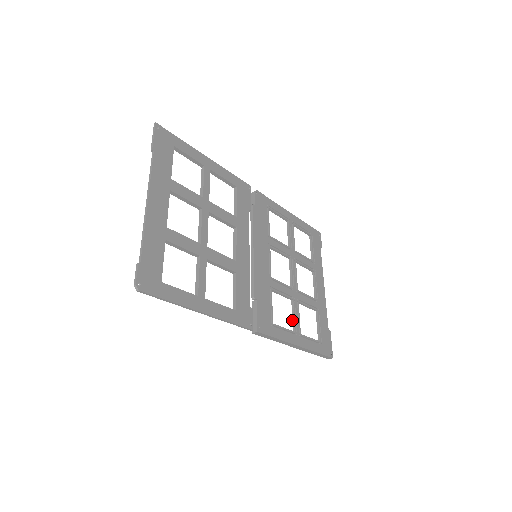
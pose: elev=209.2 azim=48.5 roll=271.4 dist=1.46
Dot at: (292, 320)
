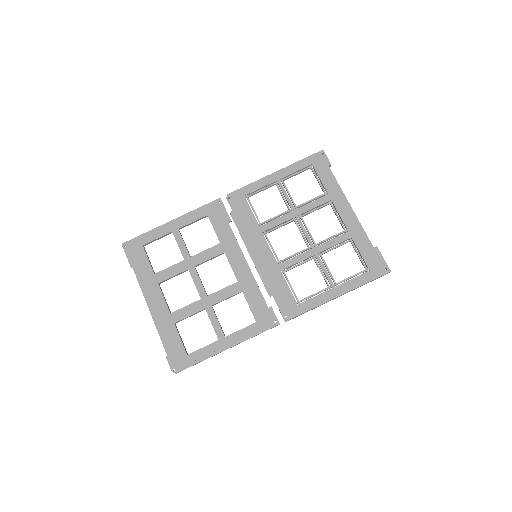
Dot at: occluded
